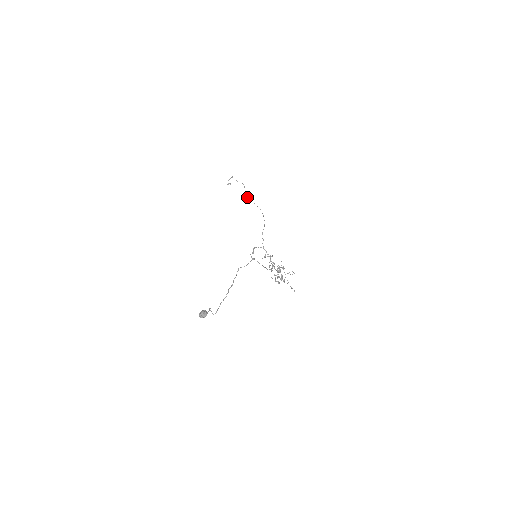
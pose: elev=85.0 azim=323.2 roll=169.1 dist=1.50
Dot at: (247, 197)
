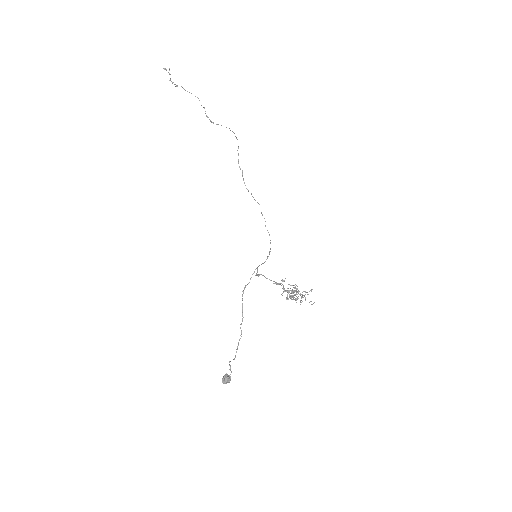
Dot at: occluded
